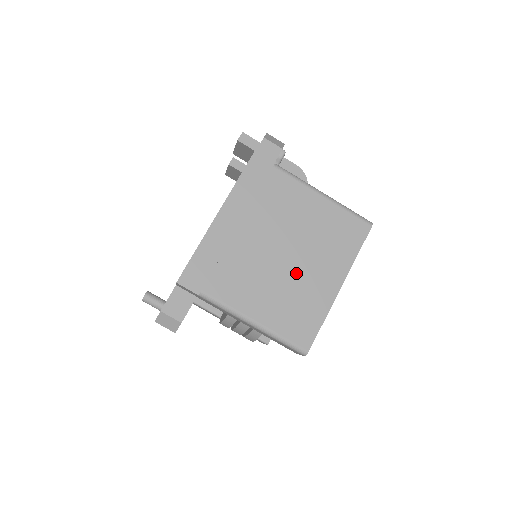
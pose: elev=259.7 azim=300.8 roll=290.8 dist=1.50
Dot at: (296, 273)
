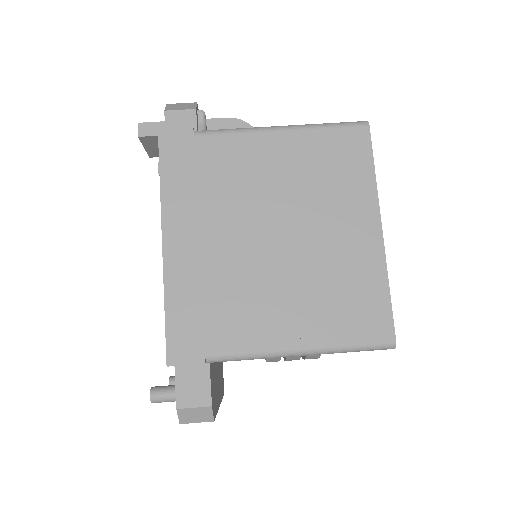
Dot at: (312, 250)
